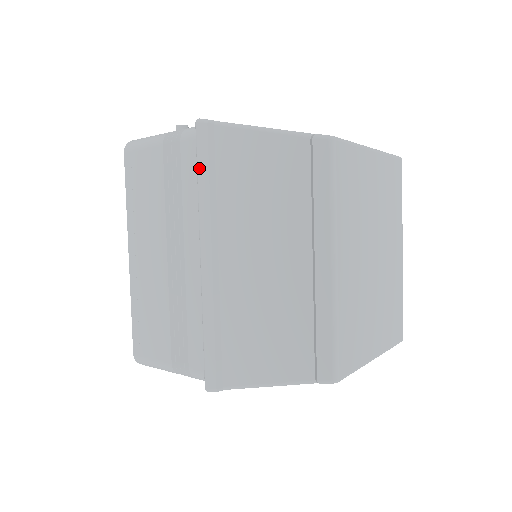
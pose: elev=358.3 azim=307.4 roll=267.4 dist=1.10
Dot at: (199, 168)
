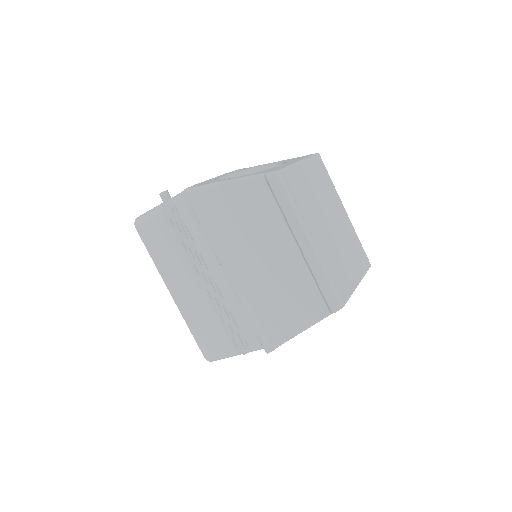
Dot at: (199, 220)
